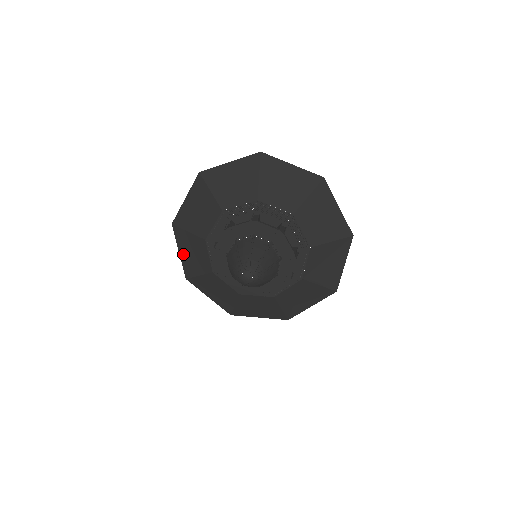
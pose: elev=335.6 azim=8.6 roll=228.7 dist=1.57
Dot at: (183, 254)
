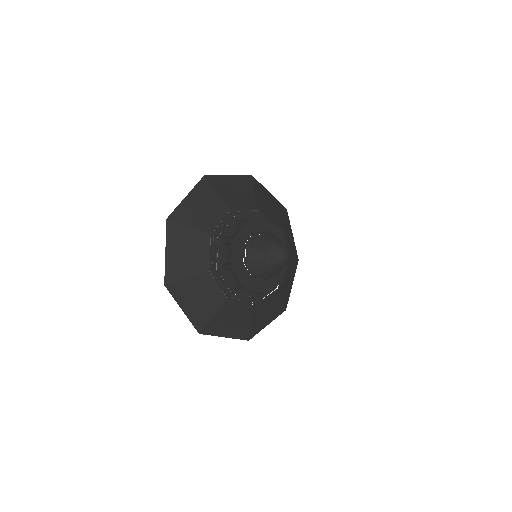
Dot at: (190, 201)
